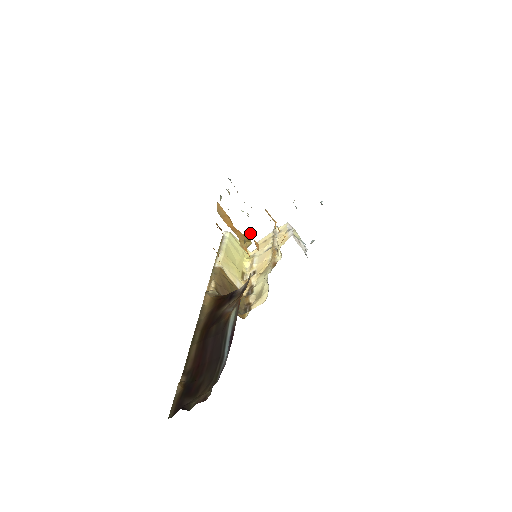
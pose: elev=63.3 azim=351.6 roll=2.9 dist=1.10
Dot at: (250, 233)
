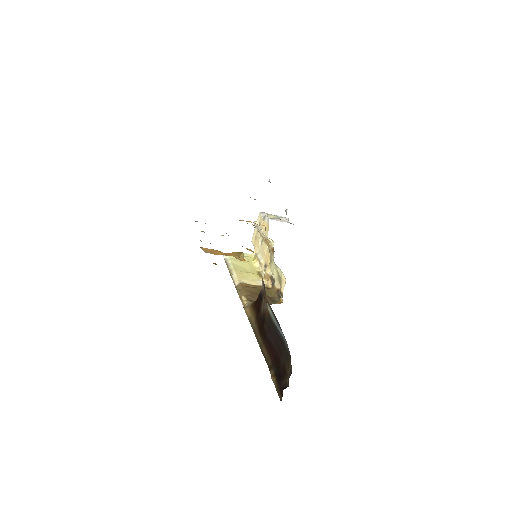
Dot at: occluded
